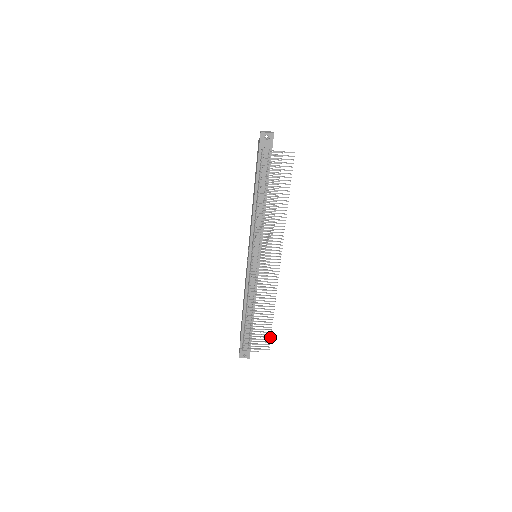
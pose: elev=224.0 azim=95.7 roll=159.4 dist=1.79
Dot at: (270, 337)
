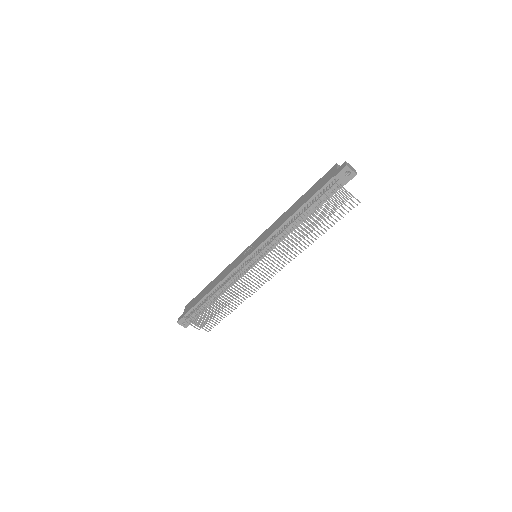
Dot at: (217, 324)
